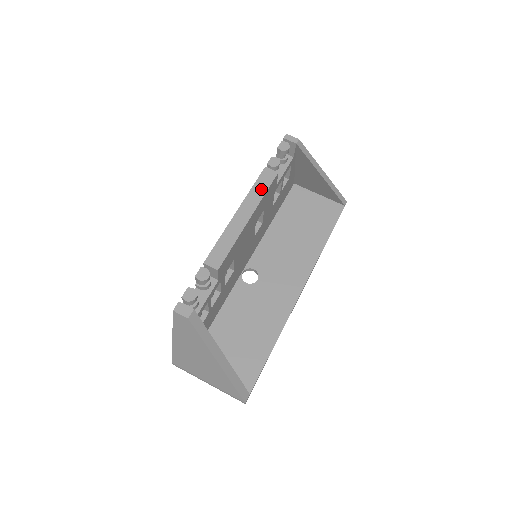
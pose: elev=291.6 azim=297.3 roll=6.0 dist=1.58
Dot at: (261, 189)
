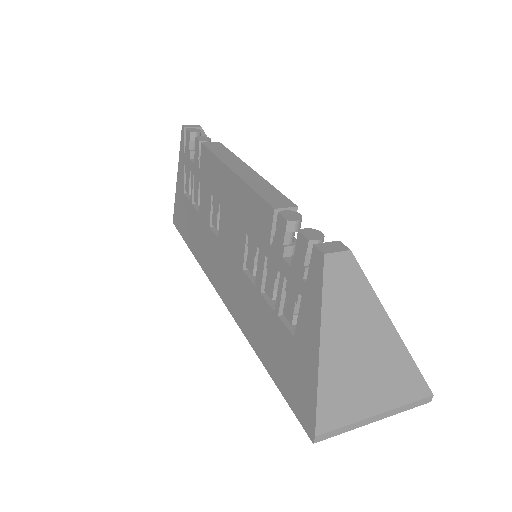
Dot at: (225, 153)
